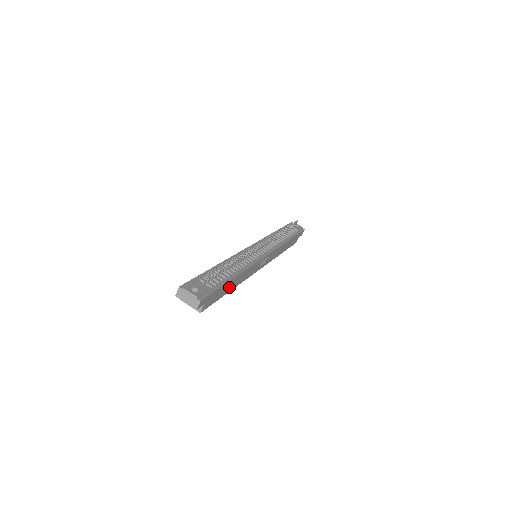
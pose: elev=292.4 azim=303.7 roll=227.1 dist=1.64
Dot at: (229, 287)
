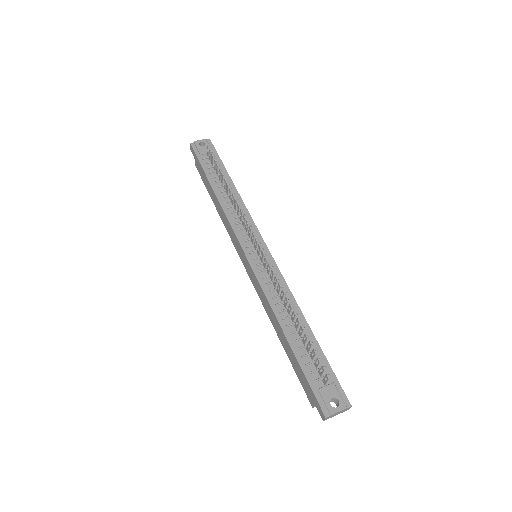
Dot at: occluded
